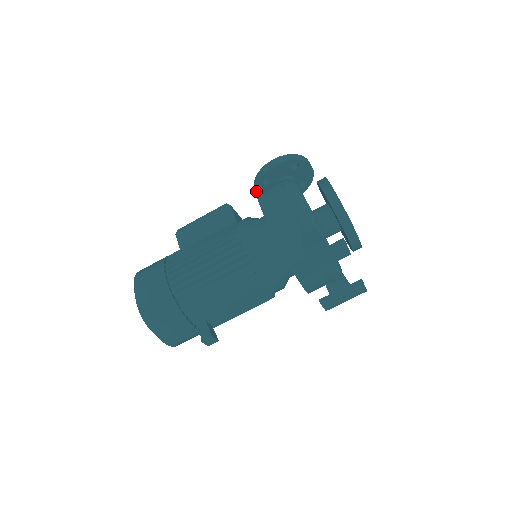
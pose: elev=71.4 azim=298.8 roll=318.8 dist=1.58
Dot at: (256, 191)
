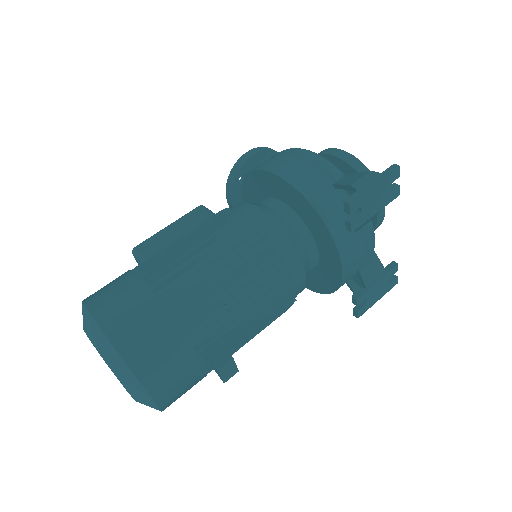
Dot at: (231, 193)
